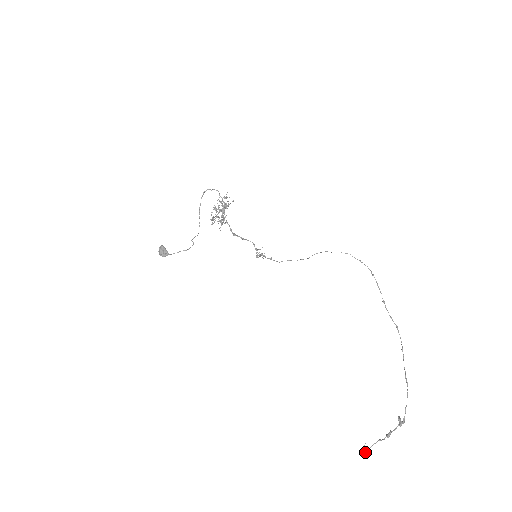
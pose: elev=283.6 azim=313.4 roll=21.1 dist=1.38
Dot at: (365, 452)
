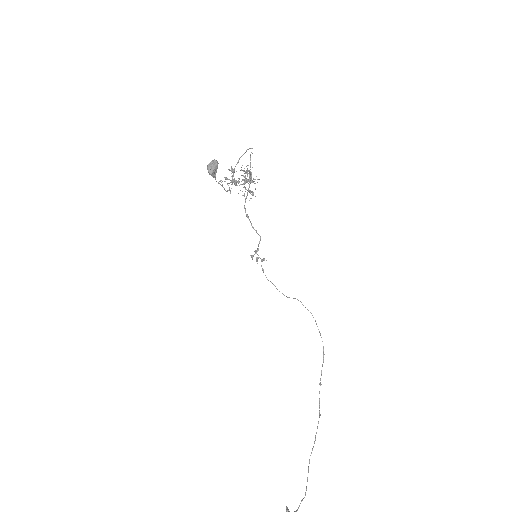
Dot at: out of frame
